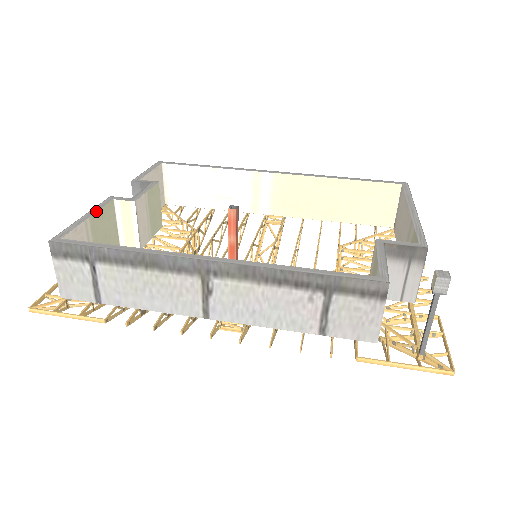
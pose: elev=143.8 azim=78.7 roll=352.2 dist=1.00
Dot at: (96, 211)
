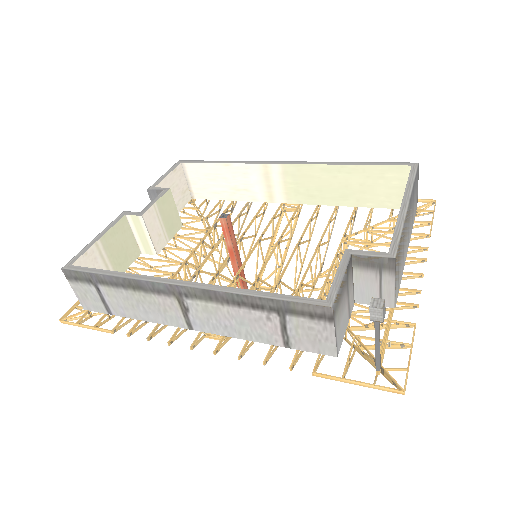
Dot at: (107, 231)
